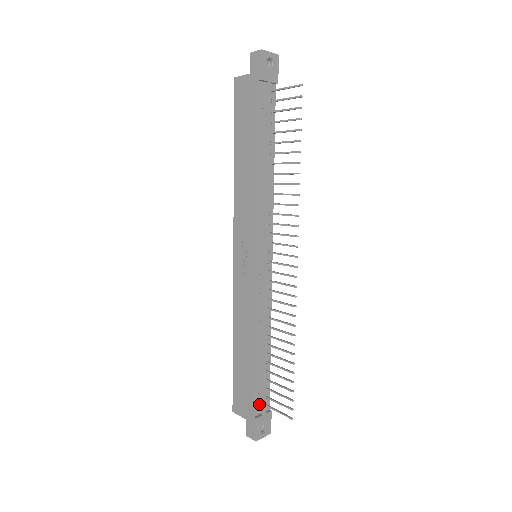
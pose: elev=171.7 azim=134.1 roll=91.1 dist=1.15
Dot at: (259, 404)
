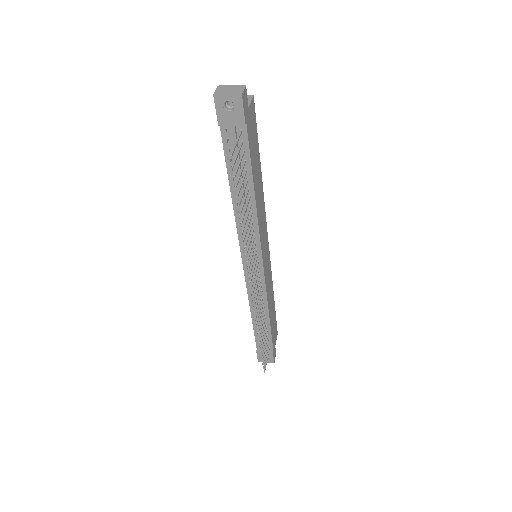
Dot at: occluded
